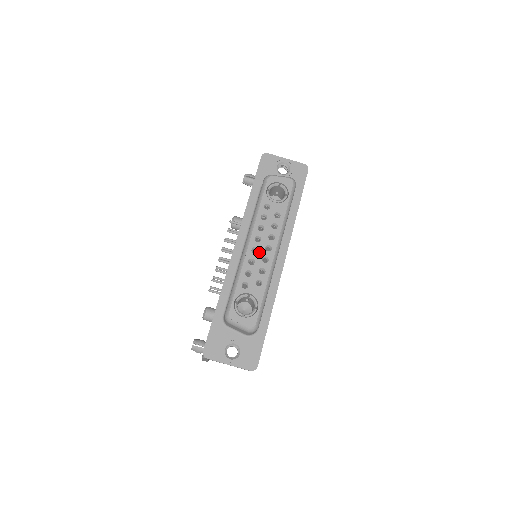
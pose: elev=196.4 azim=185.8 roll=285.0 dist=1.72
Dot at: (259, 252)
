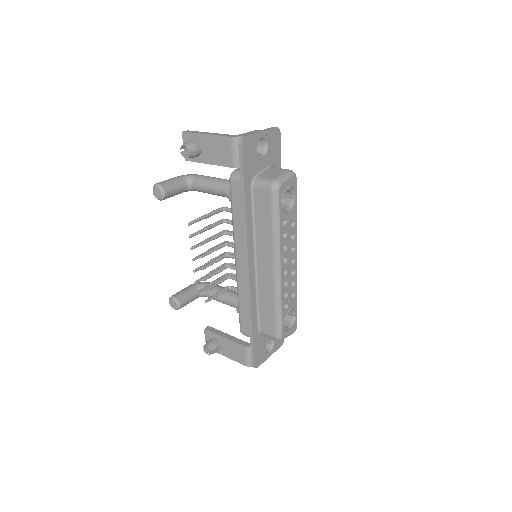
Dot at: (288, 271)
